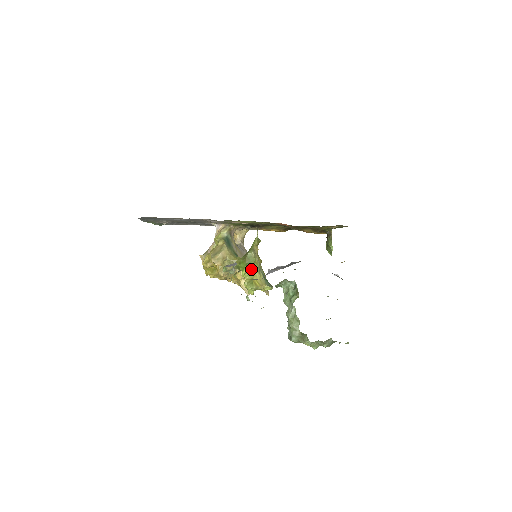
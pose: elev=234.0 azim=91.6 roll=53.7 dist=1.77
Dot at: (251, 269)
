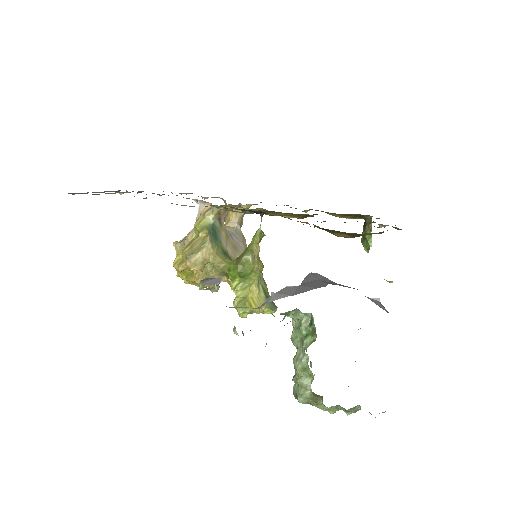
Dot at: (246, 281)
